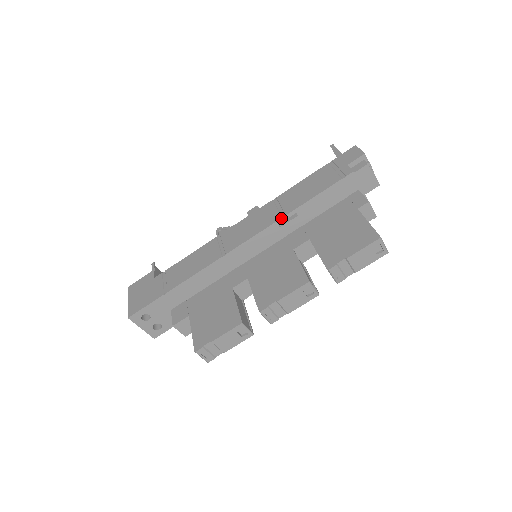
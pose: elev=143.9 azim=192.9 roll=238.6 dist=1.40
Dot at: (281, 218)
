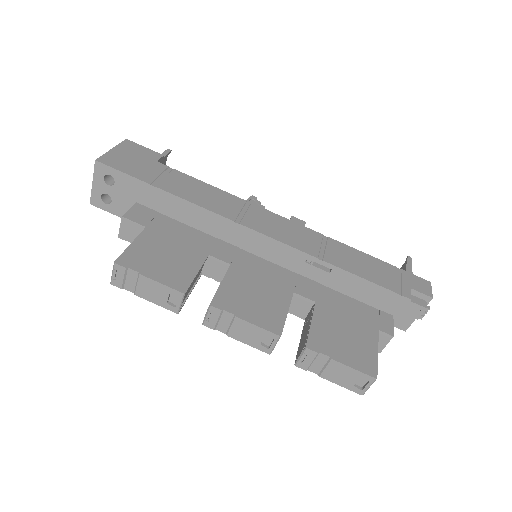
Dot at: (317, 257)
